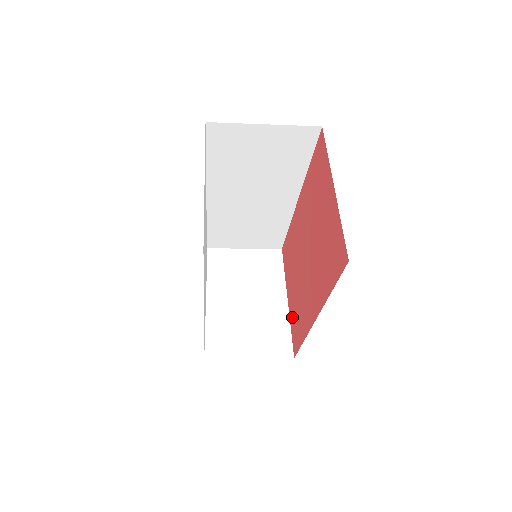
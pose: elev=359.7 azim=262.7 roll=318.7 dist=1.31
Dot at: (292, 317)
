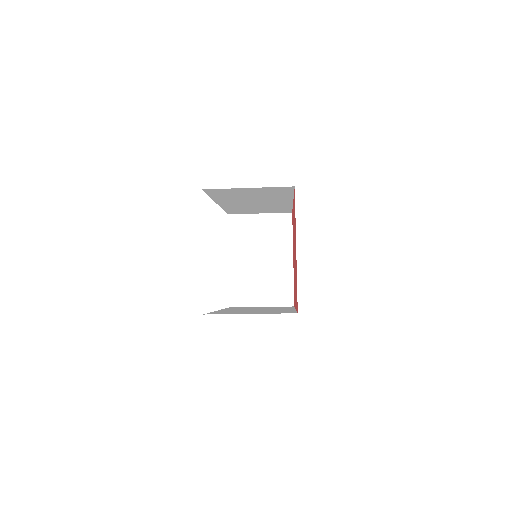
Dot at: occluded
